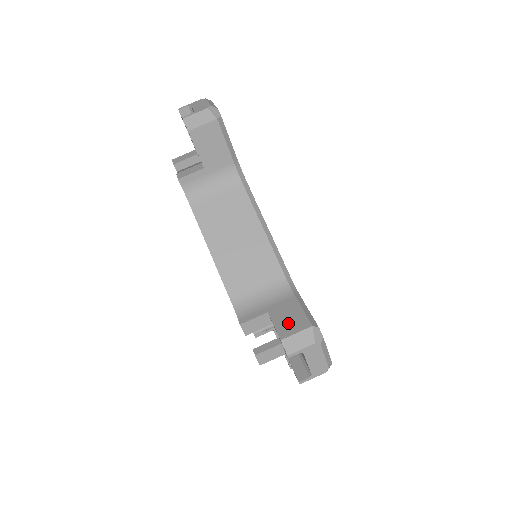
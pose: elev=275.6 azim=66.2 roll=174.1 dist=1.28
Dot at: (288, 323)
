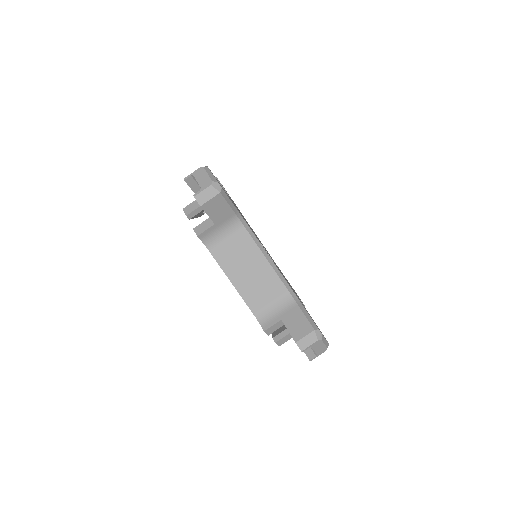
Dot at: (298, 329)
